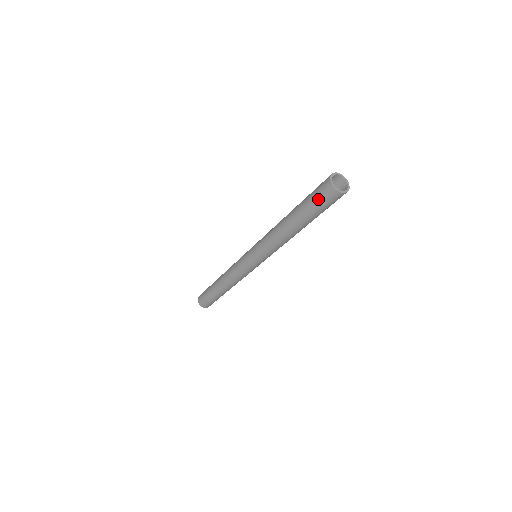
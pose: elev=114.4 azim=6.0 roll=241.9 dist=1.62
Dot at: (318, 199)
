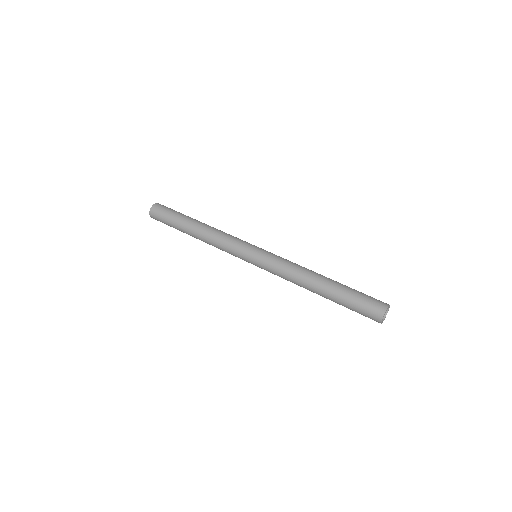
Dot at: (364, 305)
